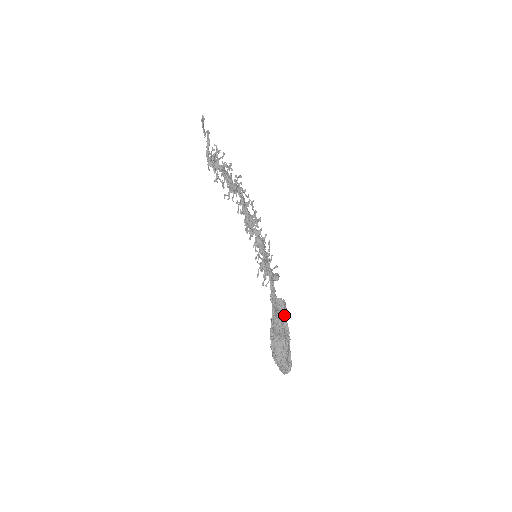
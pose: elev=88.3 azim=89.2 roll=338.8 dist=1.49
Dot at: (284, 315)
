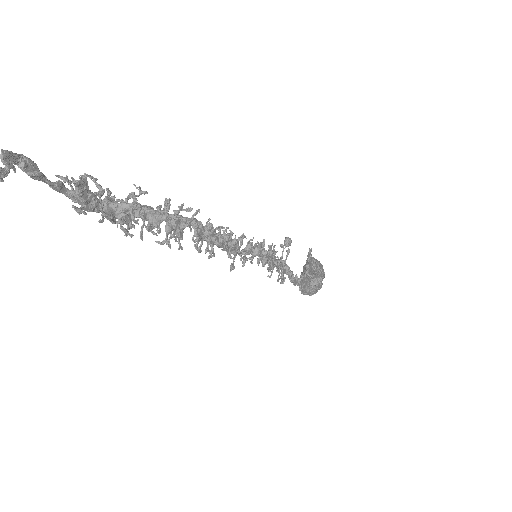
Dot at: occluded
